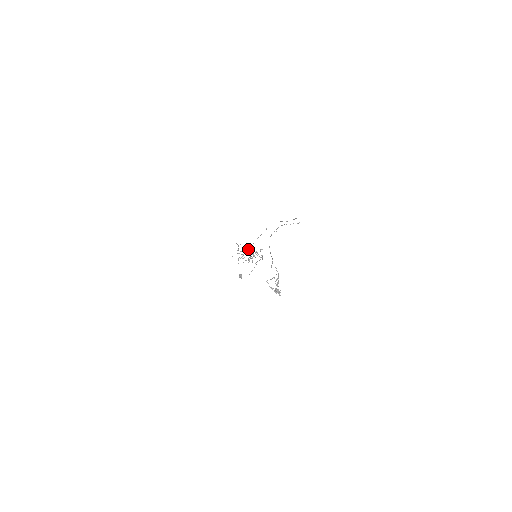
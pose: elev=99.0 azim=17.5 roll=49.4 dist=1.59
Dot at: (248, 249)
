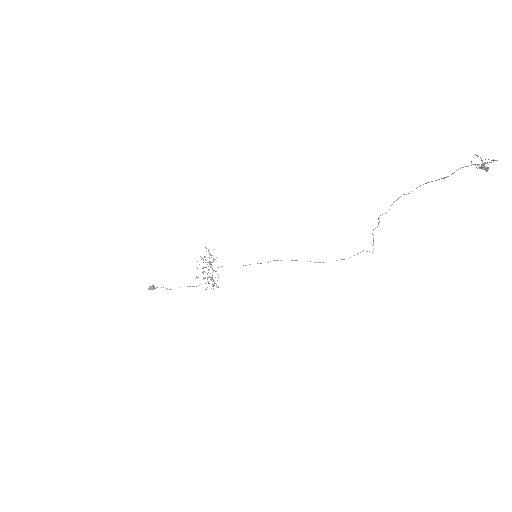
Dot at: (208, 269)
